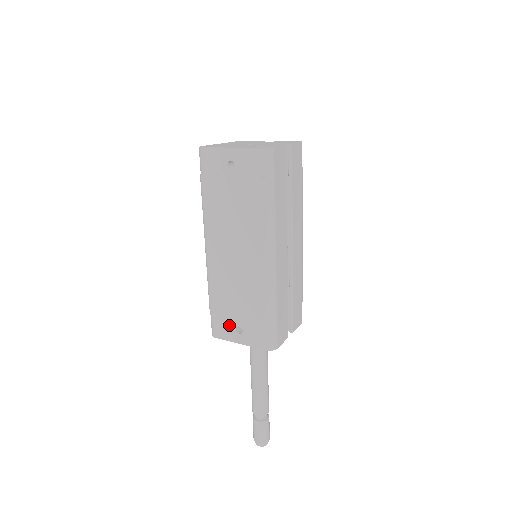
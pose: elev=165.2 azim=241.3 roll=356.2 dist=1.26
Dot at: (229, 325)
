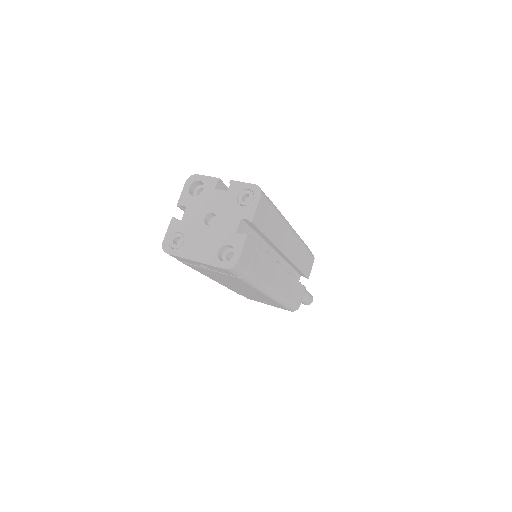
Dot at: occluded
